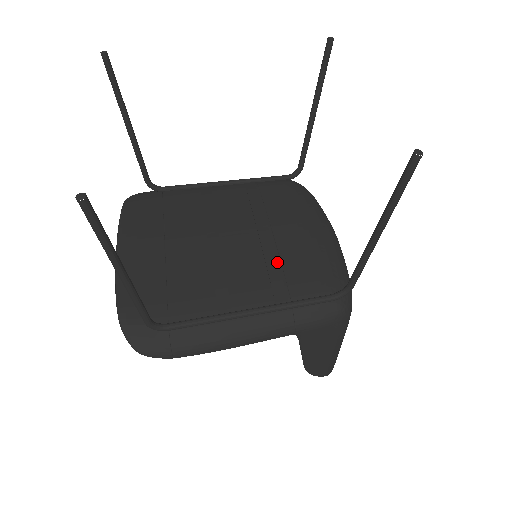
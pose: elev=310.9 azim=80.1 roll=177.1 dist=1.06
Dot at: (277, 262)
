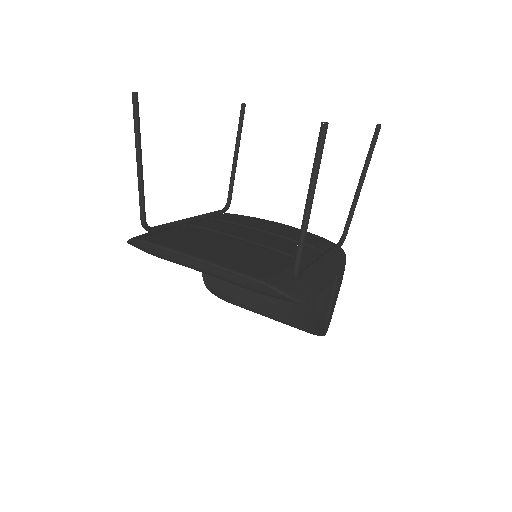
Dot at: (295, 237)
